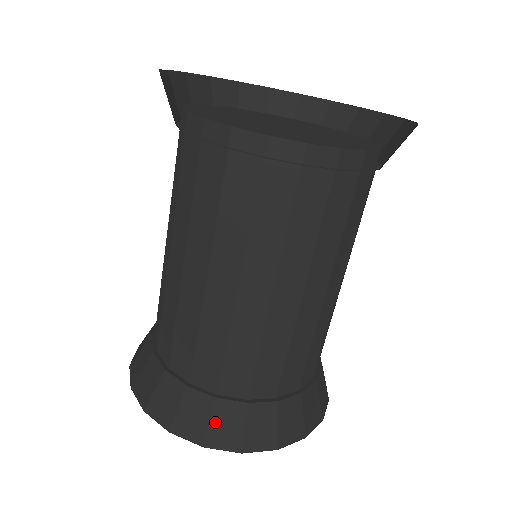
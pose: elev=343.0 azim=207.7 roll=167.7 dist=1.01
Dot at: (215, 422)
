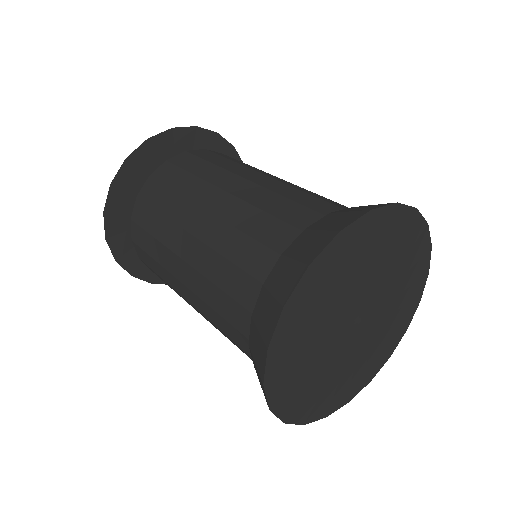
Dot at: (325, 227)
